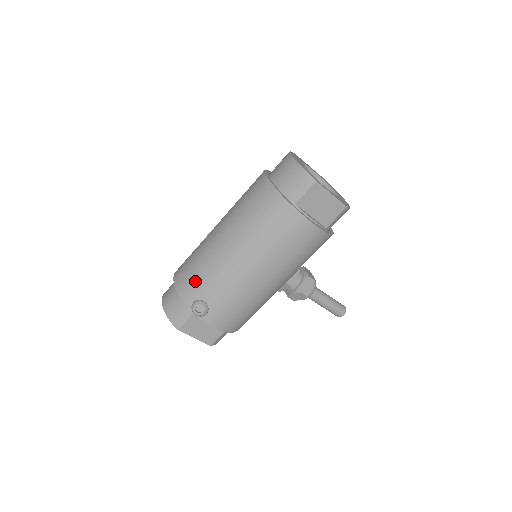
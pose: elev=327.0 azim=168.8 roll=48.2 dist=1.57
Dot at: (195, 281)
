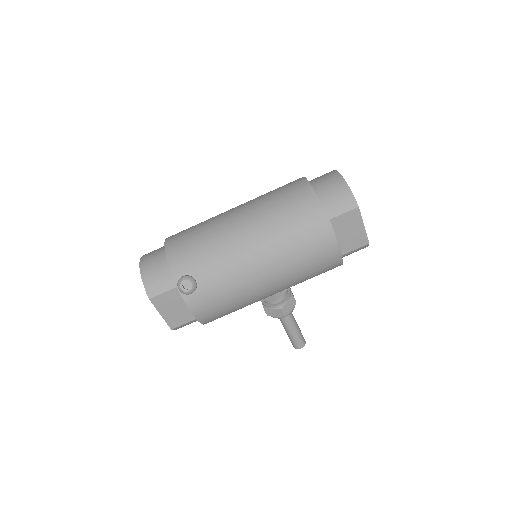
Dot at: (193, 255)
